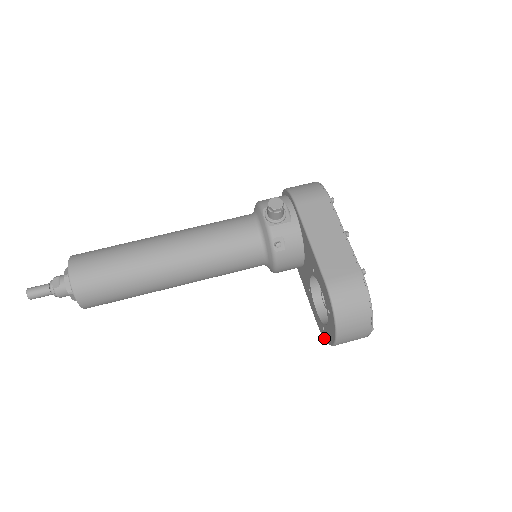
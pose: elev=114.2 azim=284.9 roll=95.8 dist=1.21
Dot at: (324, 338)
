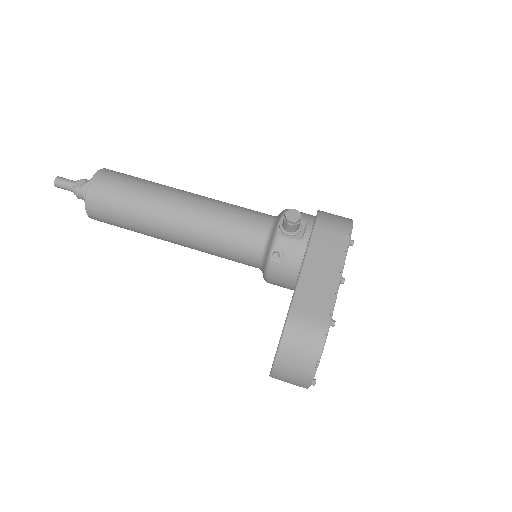
Dot at: occluded
